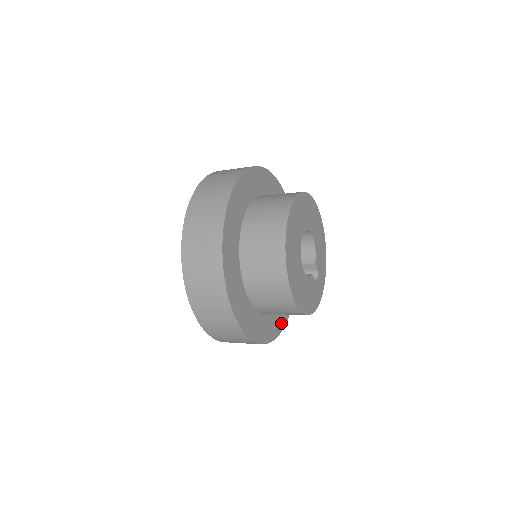
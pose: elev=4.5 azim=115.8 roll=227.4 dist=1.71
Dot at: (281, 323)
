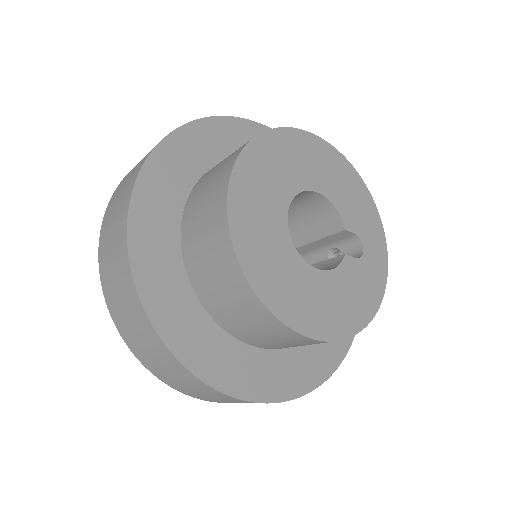
Dot at: occluded
